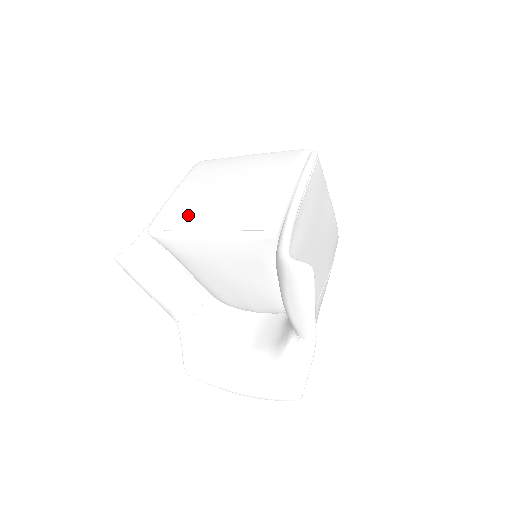
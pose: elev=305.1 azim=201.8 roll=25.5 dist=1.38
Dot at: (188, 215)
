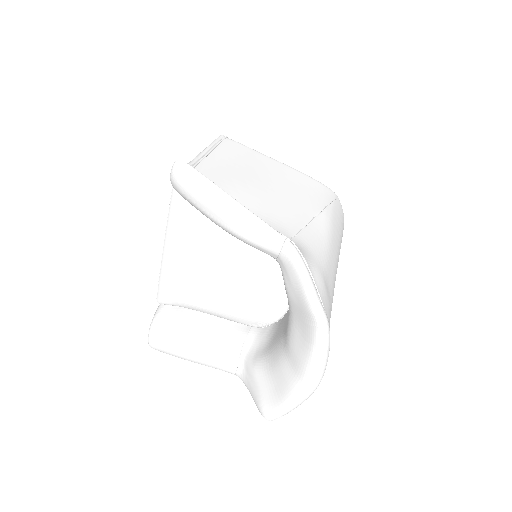
Dot at: occluded
